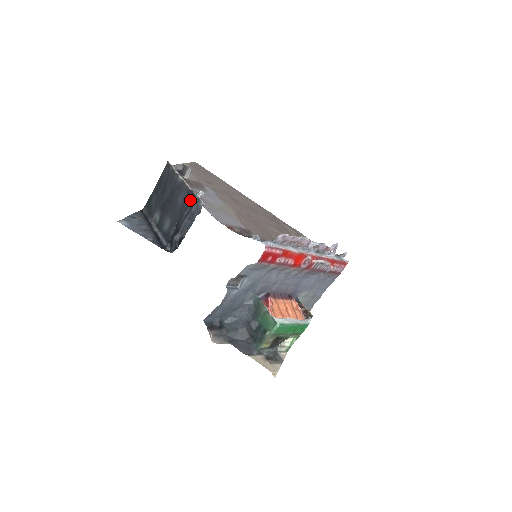
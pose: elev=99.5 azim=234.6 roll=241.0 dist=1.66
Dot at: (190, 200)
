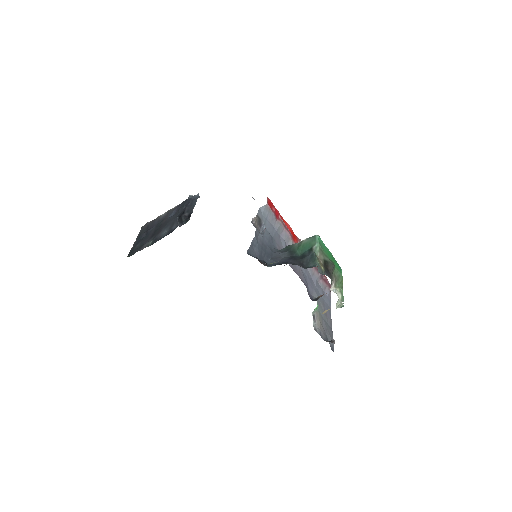
Dot at: (184, 202)
